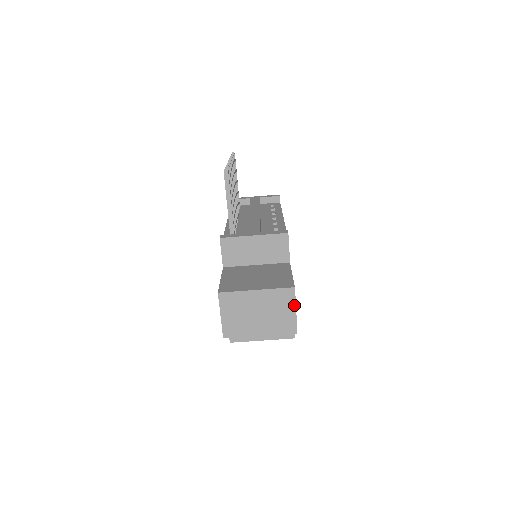
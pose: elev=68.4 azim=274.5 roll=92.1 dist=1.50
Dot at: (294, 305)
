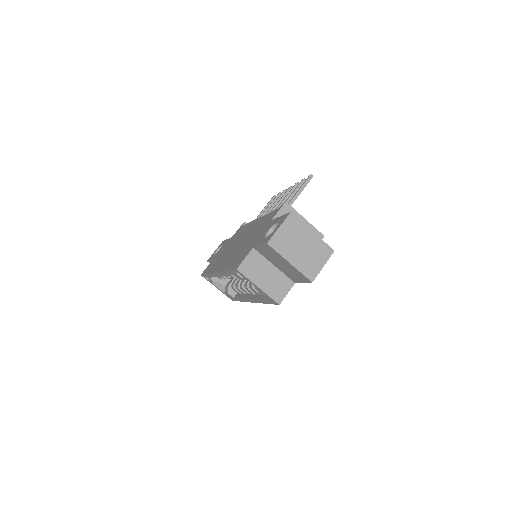
Dot at: (325, 262)
